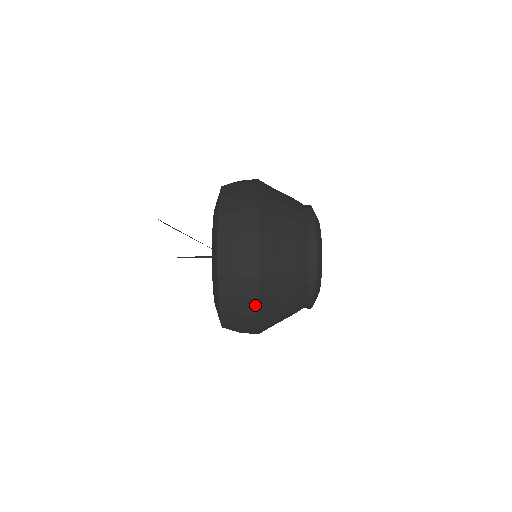
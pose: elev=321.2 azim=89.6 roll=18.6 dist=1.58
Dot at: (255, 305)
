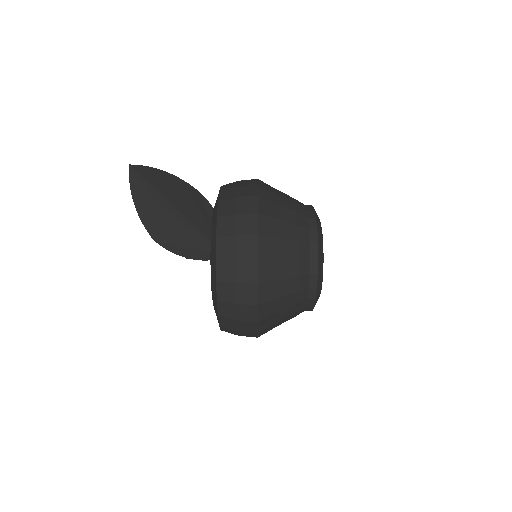
Dot at: occluded
